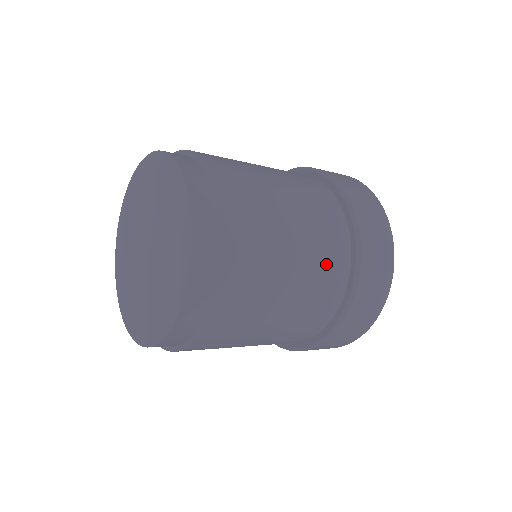
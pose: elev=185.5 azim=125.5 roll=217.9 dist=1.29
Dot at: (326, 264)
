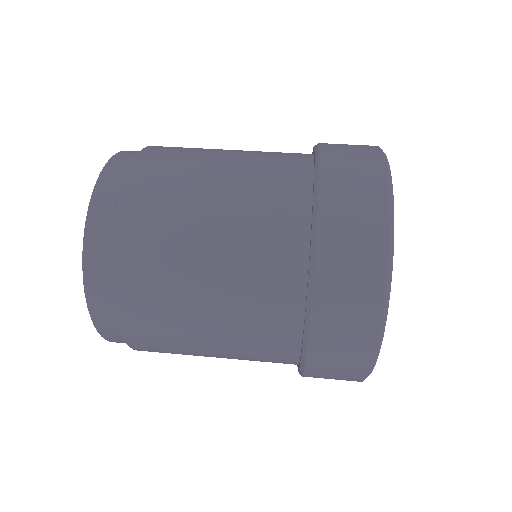
Dot at: (260, 312)
